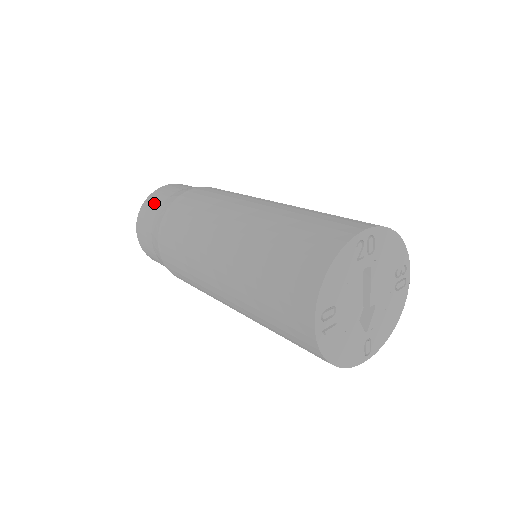
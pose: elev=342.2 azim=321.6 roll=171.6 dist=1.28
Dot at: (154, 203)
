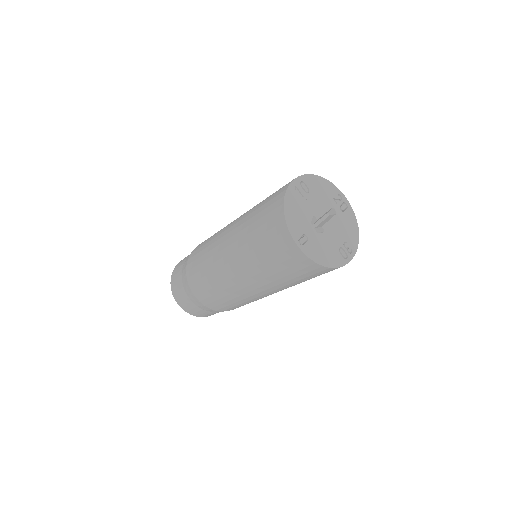
Dot at: occluded
